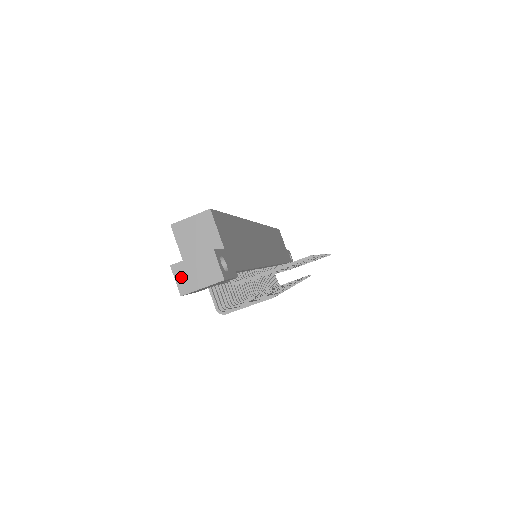
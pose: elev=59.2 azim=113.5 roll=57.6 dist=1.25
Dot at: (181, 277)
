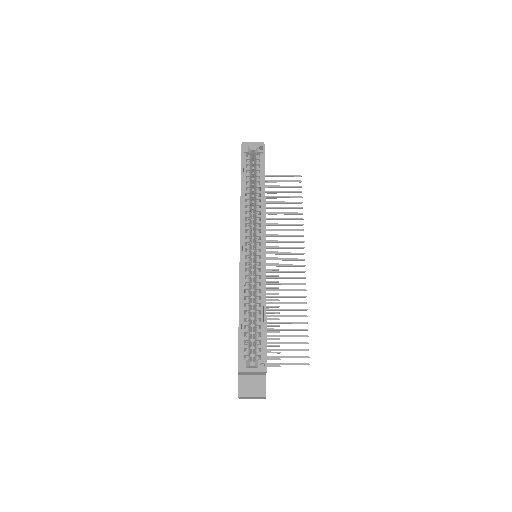
Dot at: occluded
